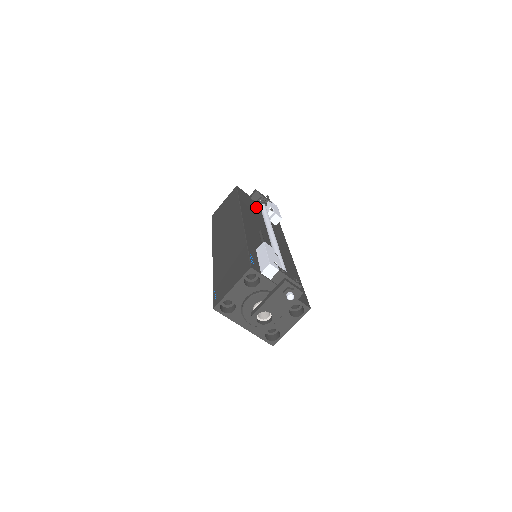
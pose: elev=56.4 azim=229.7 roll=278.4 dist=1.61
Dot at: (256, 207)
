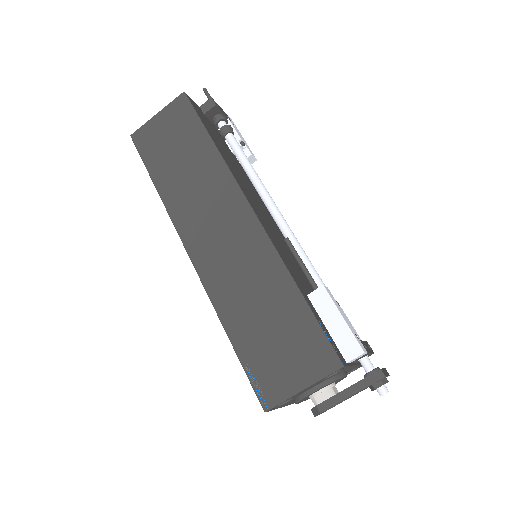
Dot at: (220, 138)
